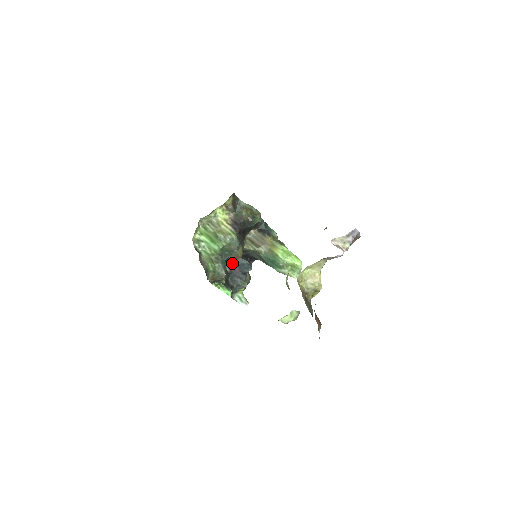
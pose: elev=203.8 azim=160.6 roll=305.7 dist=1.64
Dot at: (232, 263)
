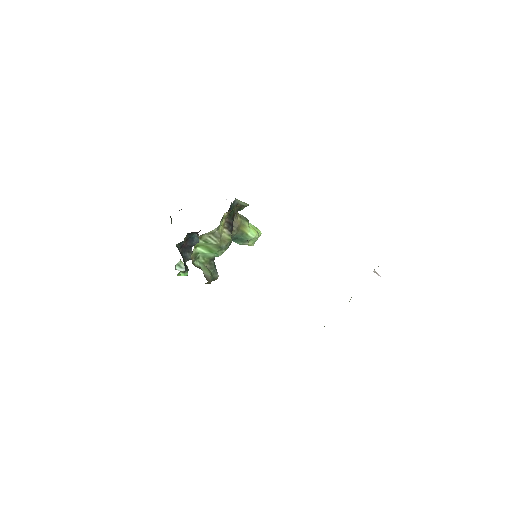
Dot at: (184, 242)
